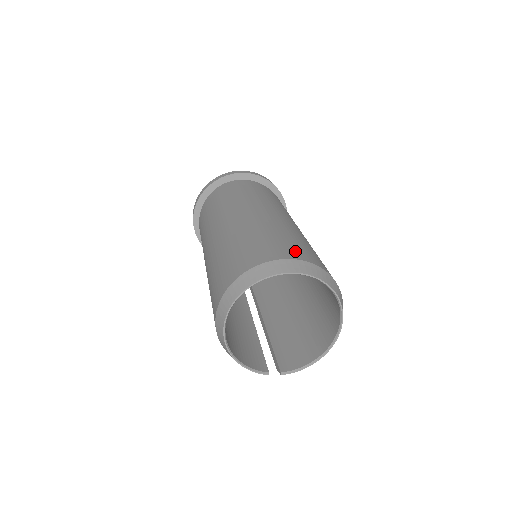
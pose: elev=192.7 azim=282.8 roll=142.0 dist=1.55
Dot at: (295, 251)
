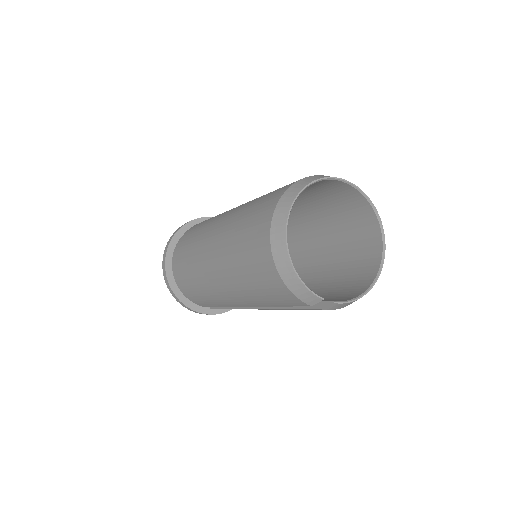
Dot at: occluded
